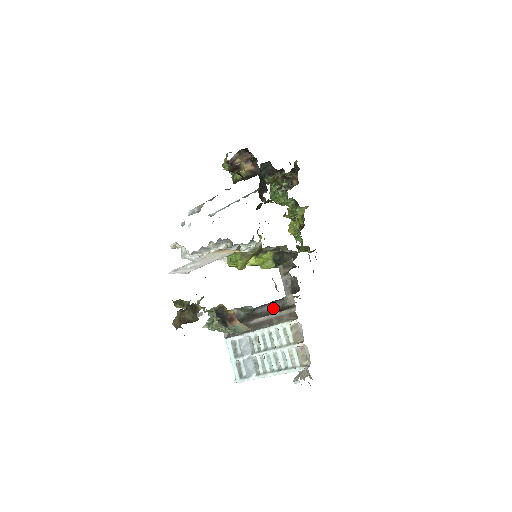
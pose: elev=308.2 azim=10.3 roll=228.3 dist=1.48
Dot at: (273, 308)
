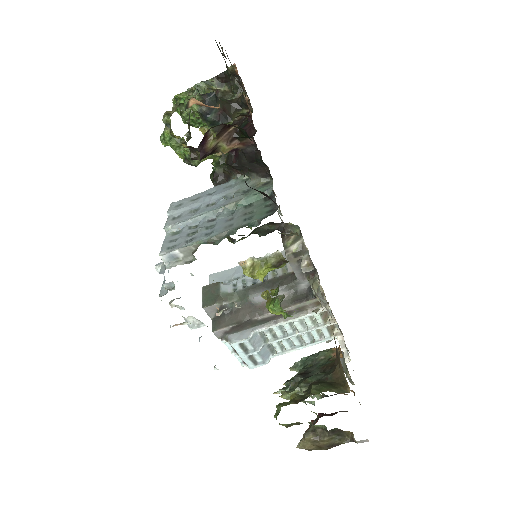
Dot at: occluded
